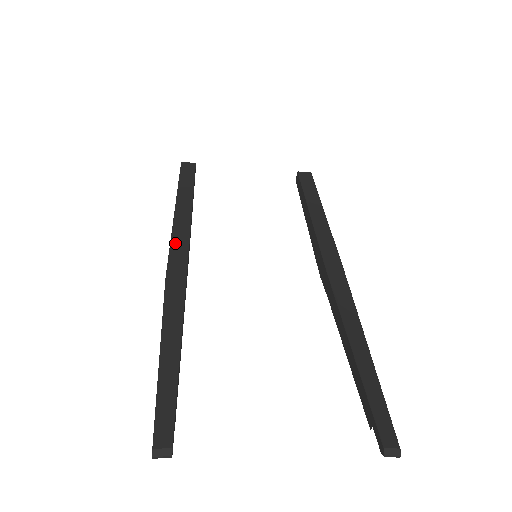
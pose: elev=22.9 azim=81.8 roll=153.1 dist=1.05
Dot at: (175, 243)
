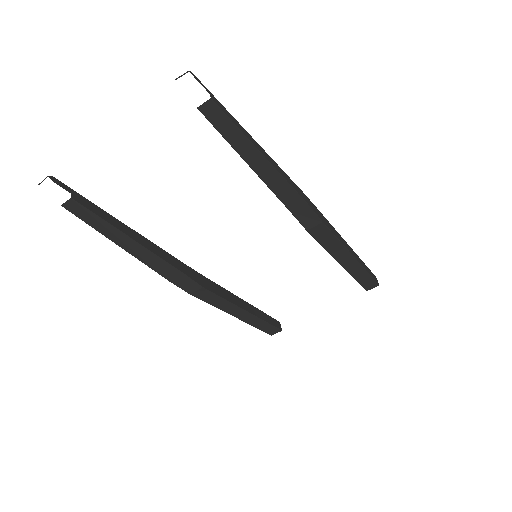
Dot at: occluded
